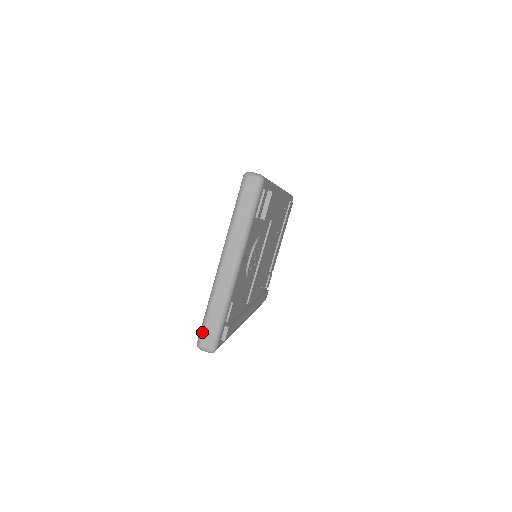
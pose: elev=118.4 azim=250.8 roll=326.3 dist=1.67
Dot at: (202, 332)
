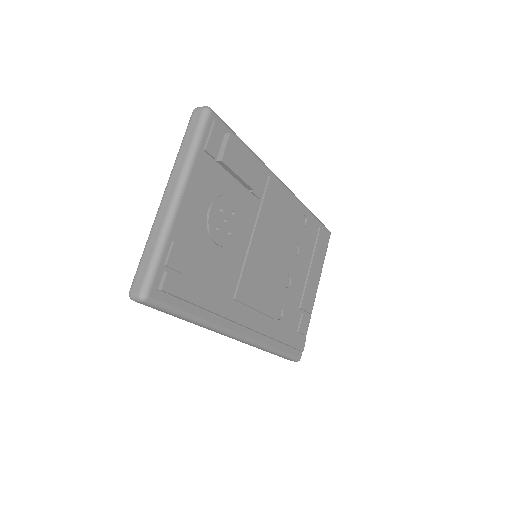
Dot at: (134, 276)
